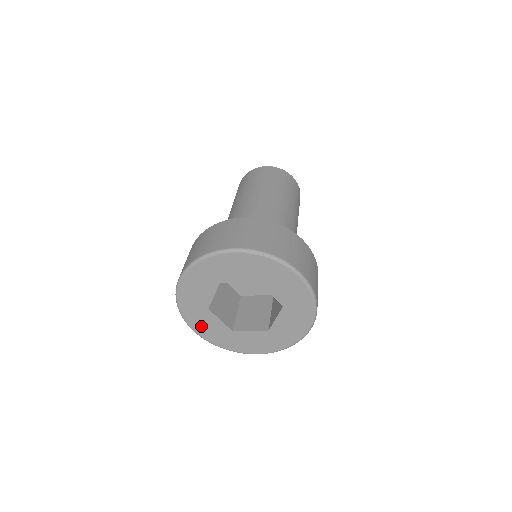
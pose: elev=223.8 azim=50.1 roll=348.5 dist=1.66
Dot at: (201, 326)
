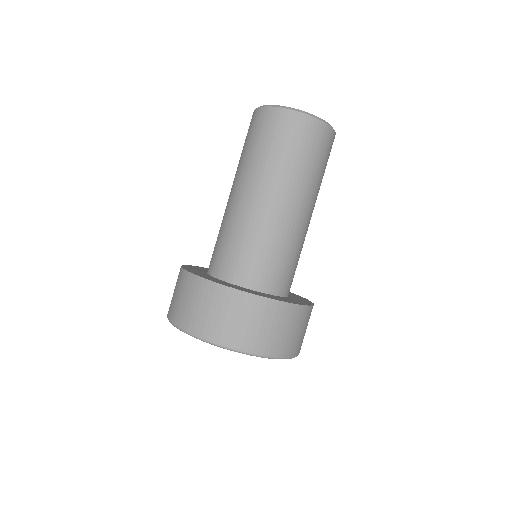
Dot at: occluded
